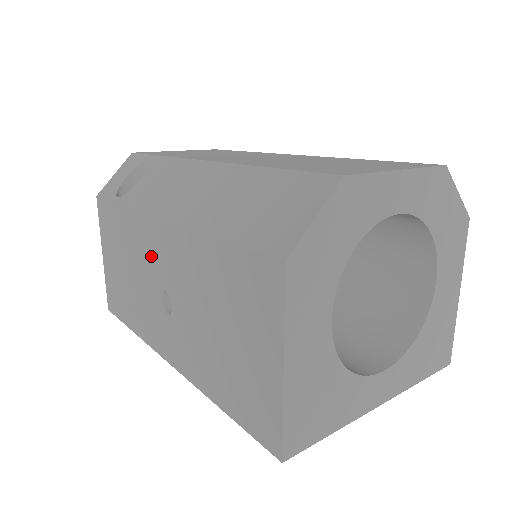
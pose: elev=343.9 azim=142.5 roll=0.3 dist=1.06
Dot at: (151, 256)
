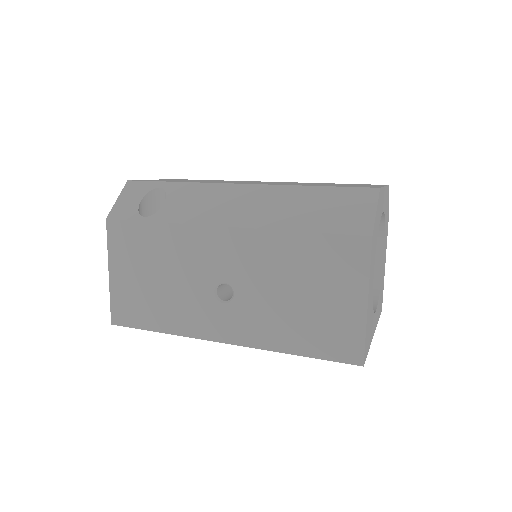
Dot at: (206, 259)
